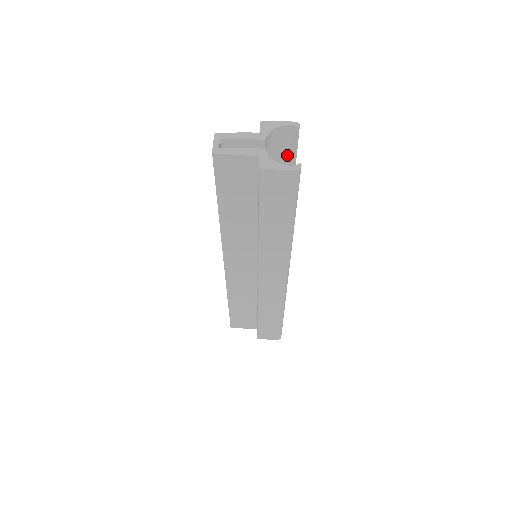
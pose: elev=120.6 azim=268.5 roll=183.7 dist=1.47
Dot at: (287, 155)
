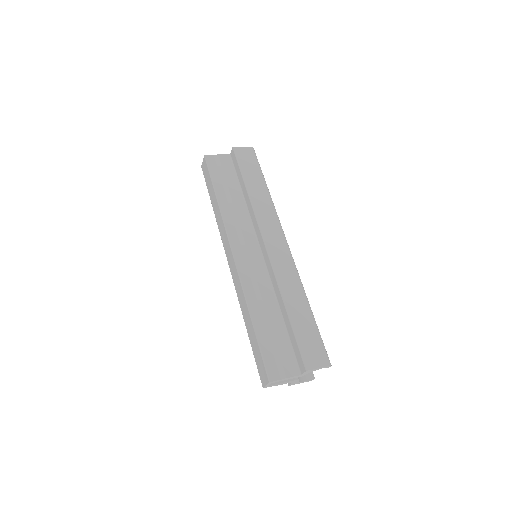
Dot at: occluded
